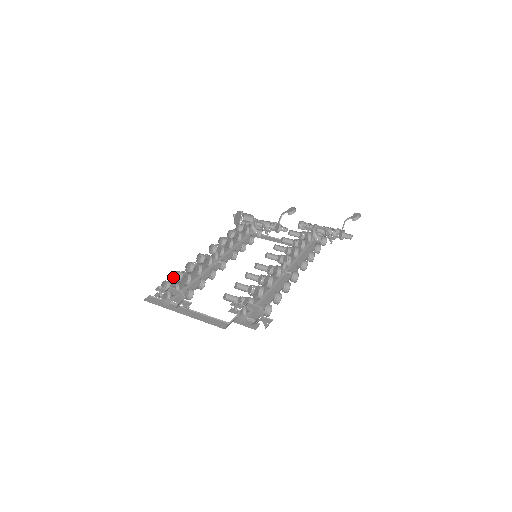
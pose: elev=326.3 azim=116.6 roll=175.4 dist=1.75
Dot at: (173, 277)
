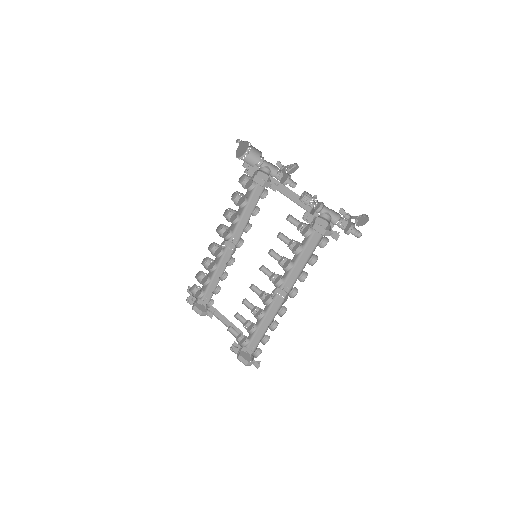
Dot at: (196, 277)
